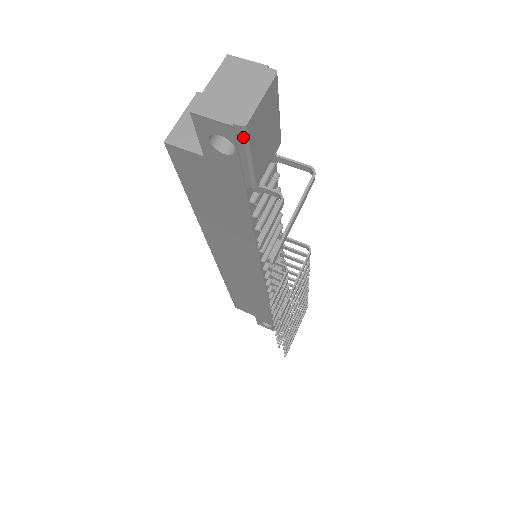
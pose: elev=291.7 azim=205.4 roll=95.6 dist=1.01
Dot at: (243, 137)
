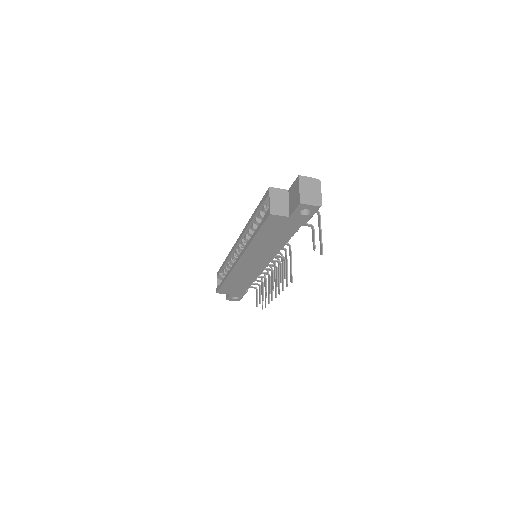
Dot at: (318, 209)
